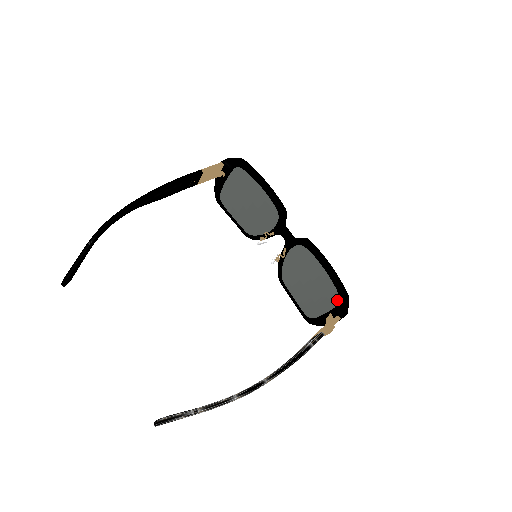
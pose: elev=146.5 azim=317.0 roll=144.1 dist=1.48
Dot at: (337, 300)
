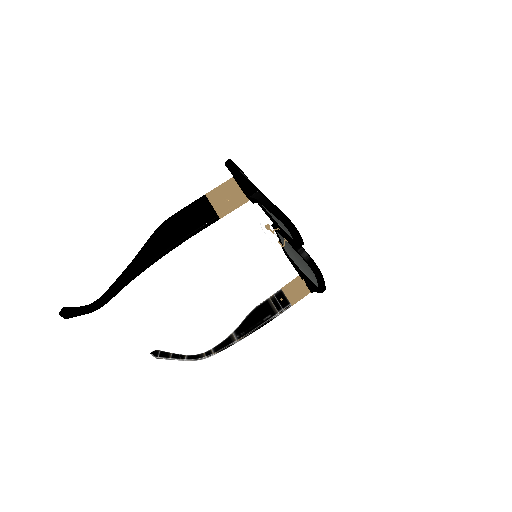
Dot at: (315, 283)
